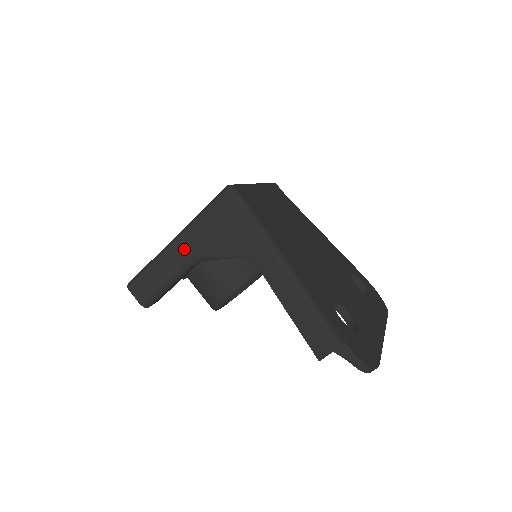
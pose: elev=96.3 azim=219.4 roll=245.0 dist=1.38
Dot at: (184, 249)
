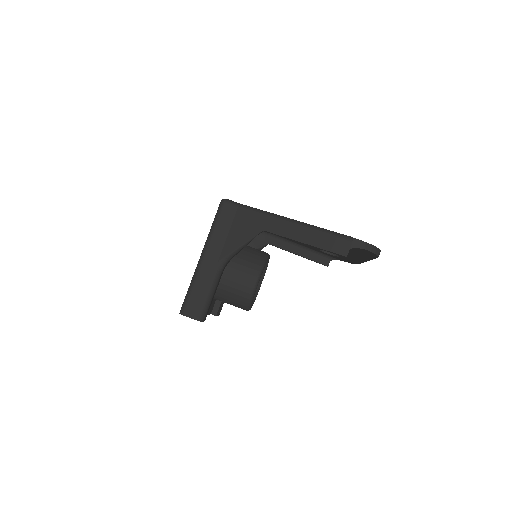
Dot at: (212, 258)
